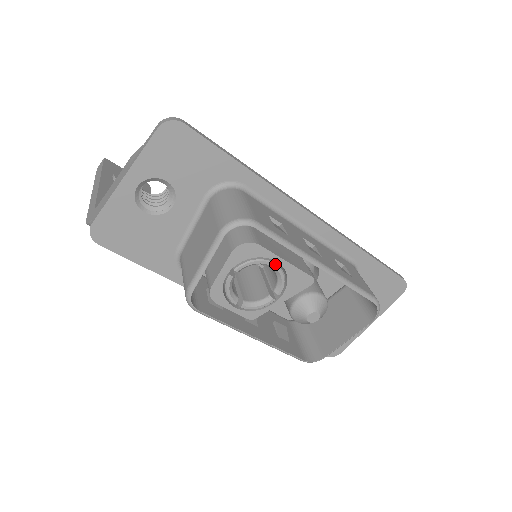
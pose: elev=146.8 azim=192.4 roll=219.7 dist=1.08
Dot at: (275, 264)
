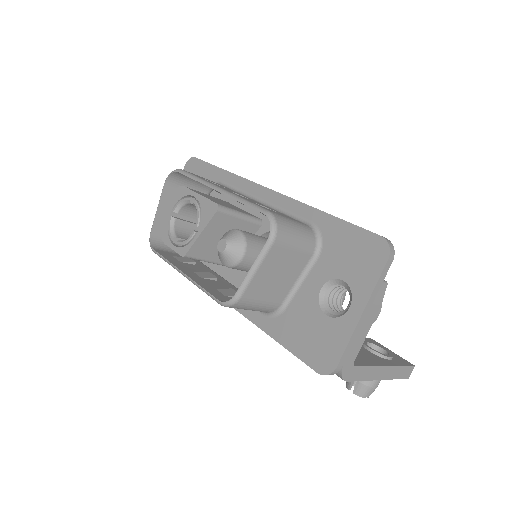
Dot at: (196, 201)
